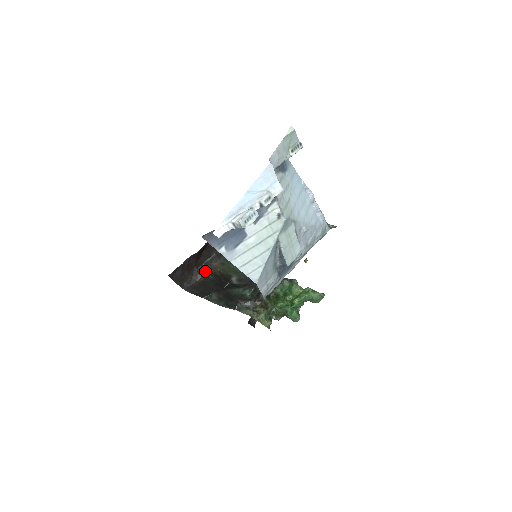
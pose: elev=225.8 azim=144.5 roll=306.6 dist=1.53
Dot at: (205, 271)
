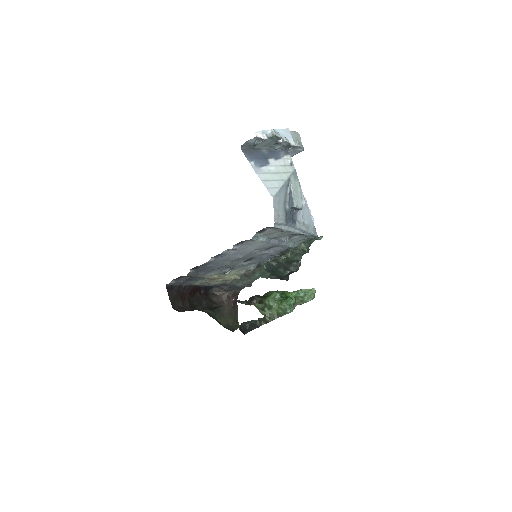
Dot at: (195, 308)
